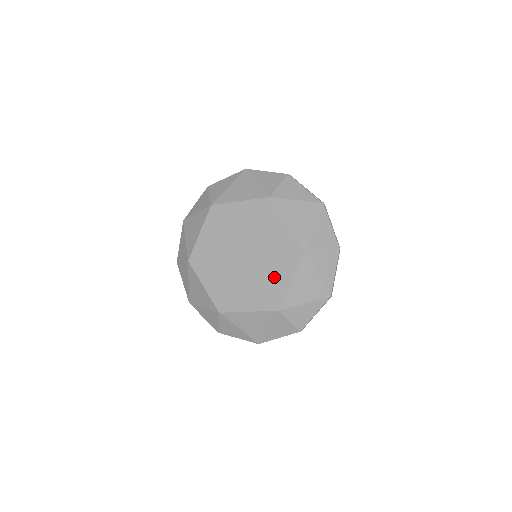
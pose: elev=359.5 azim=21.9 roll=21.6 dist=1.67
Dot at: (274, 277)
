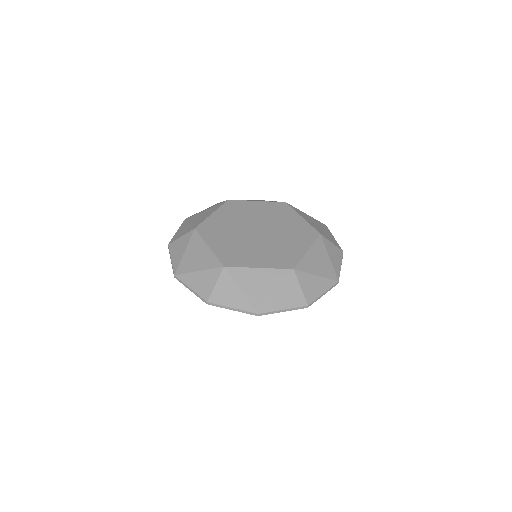
Dot at: (290, 246)
